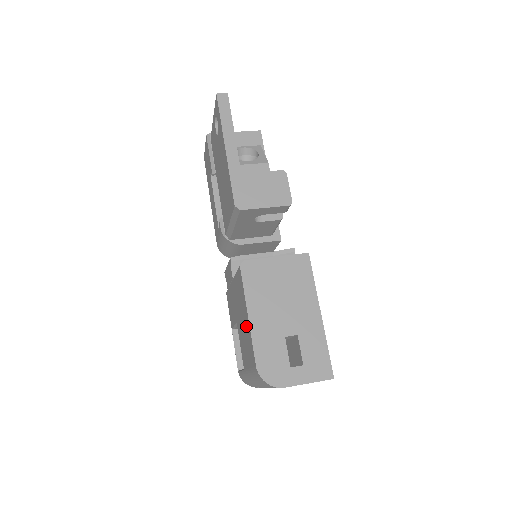
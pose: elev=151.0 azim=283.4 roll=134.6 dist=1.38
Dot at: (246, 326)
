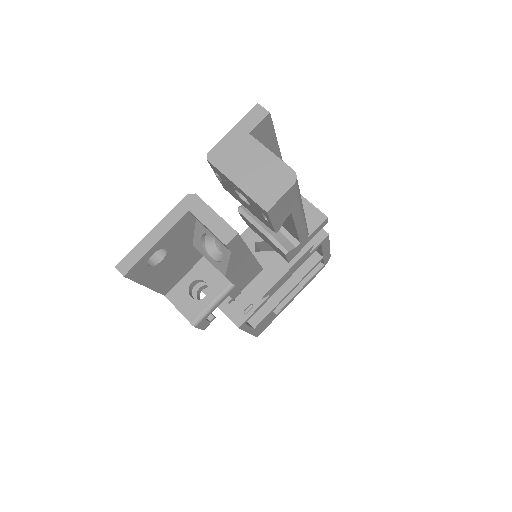
Dot at: occluded
